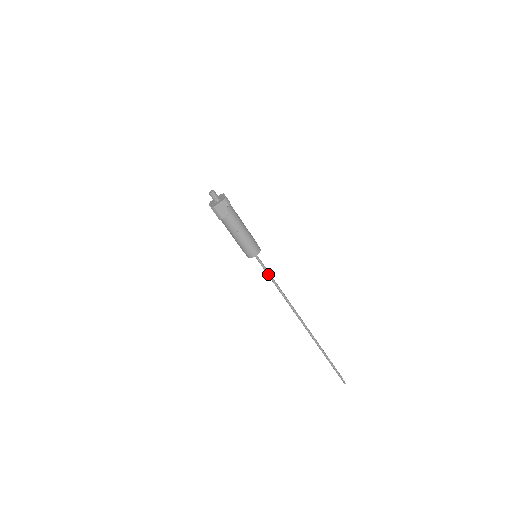
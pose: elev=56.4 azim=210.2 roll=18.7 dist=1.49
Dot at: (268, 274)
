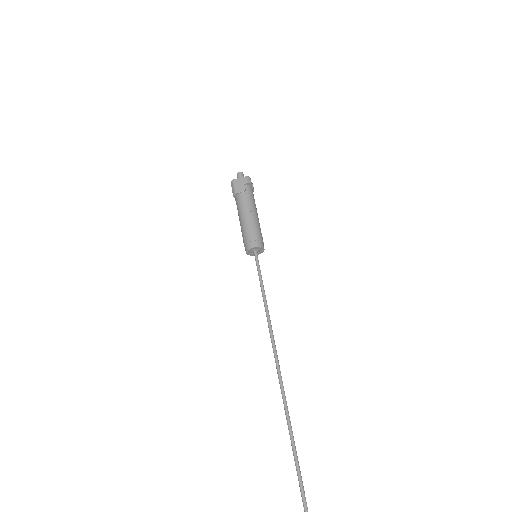
Dot at: (261, 284)
